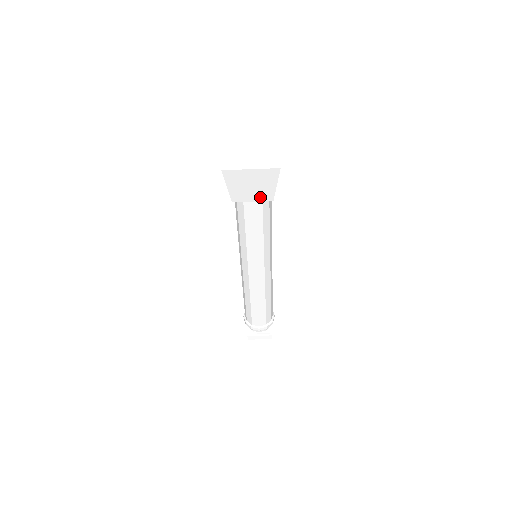
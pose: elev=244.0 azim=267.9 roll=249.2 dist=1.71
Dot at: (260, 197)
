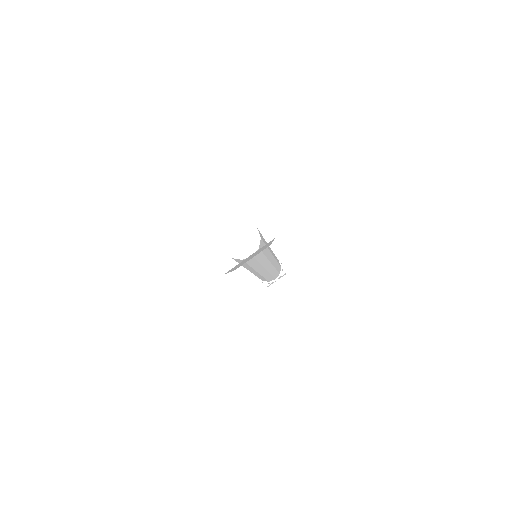
Dot at: (259, 252)
